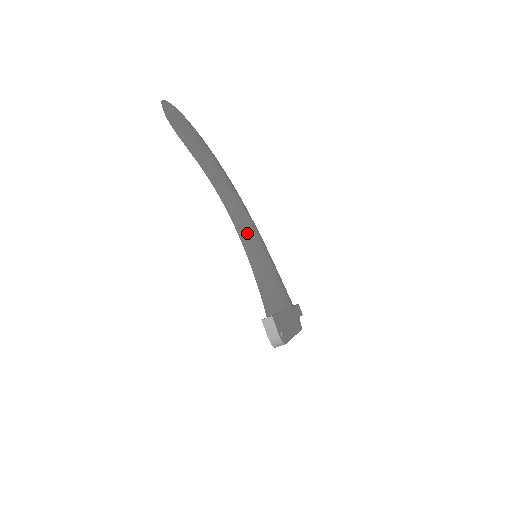
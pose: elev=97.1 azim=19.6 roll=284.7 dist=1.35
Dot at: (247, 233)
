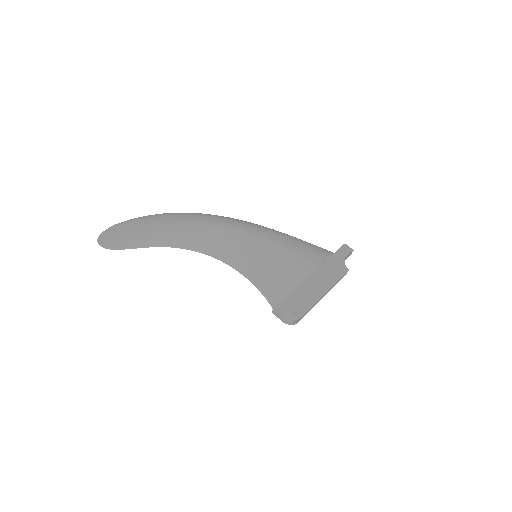
Dot at: (235, 248)
